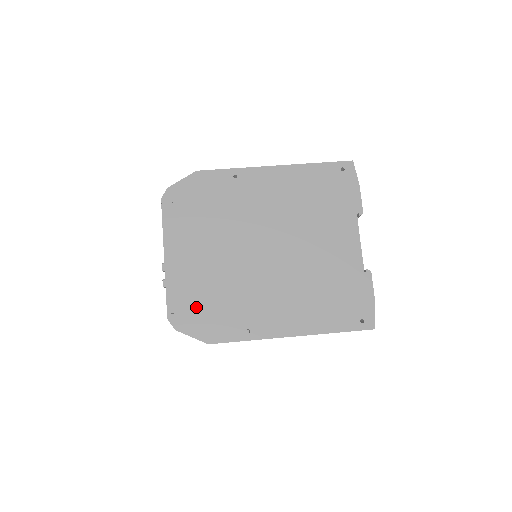
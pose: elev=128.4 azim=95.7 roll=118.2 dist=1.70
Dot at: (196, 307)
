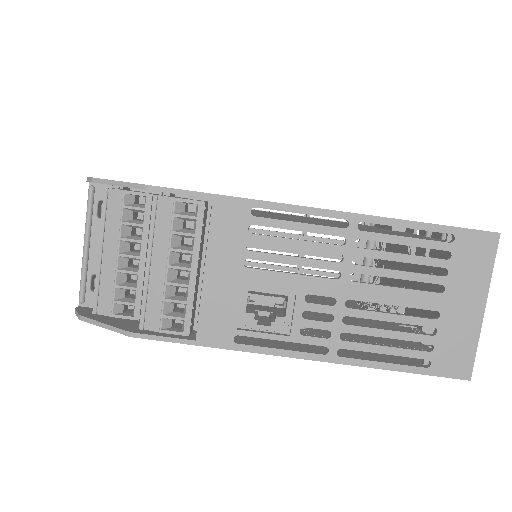
Dot at: occluded
